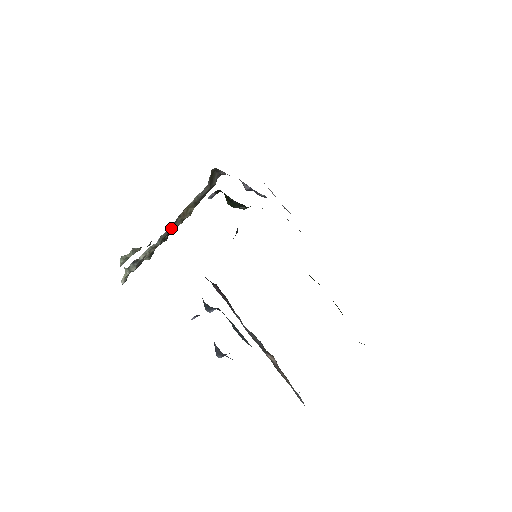
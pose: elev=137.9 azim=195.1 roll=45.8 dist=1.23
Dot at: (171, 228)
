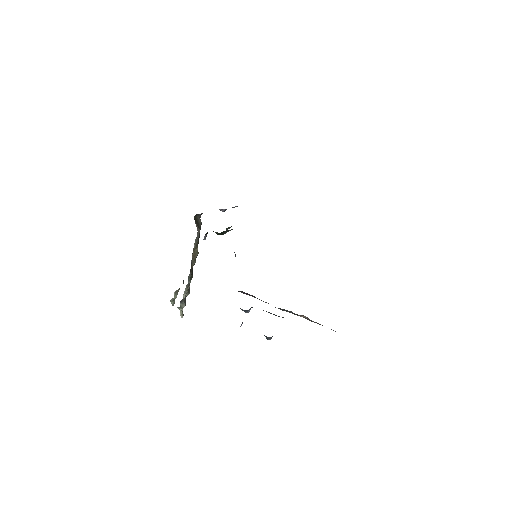
Dot at: (191, 269)
